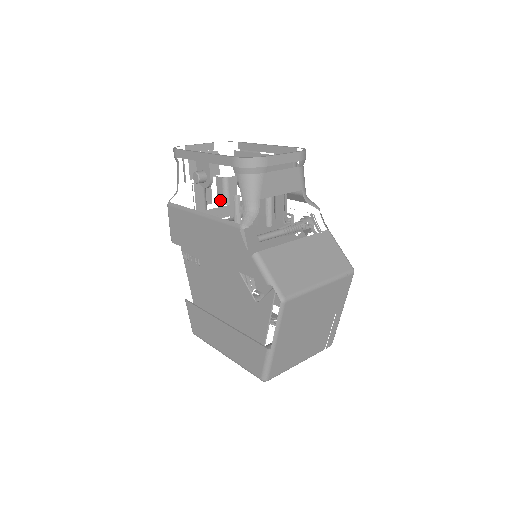
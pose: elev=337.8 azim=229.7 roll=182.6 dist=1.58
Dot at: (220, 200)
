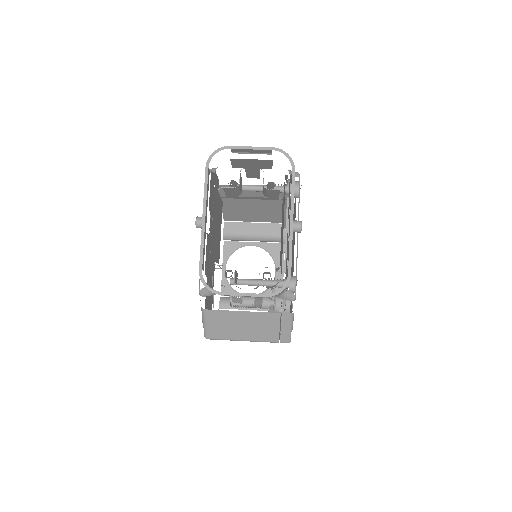
Dot at: occluded
